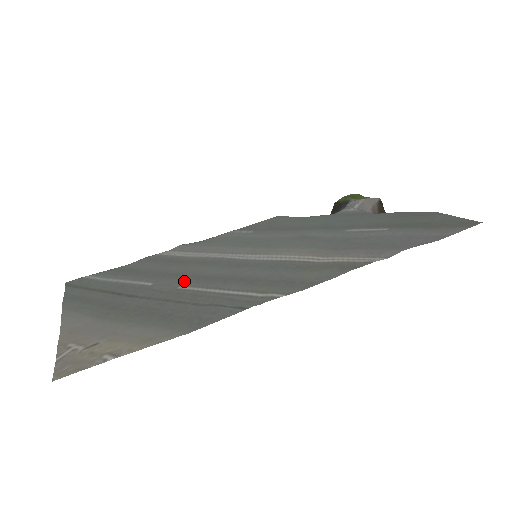
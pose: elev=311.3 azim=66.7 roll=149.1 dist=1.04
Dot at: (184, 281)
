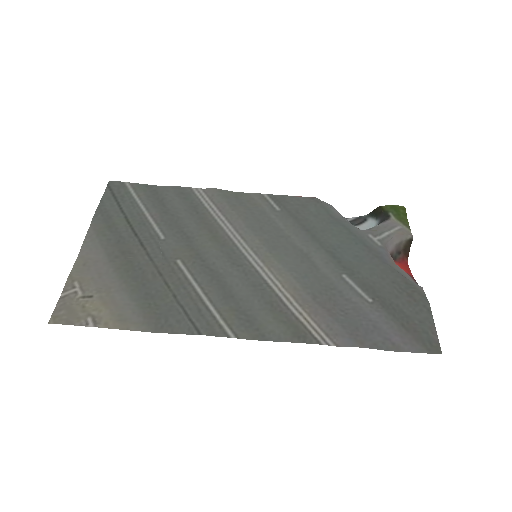
Dot at: (186, 254)
